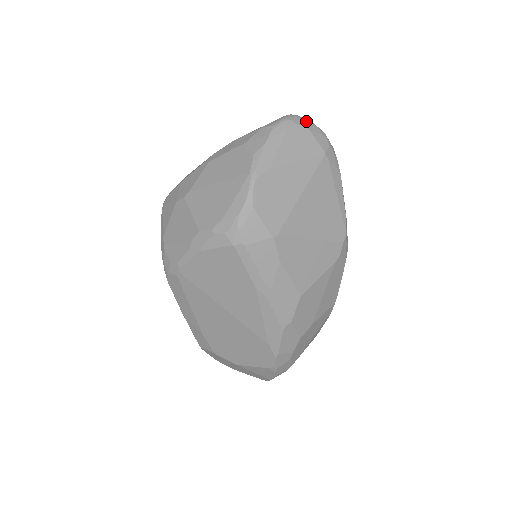
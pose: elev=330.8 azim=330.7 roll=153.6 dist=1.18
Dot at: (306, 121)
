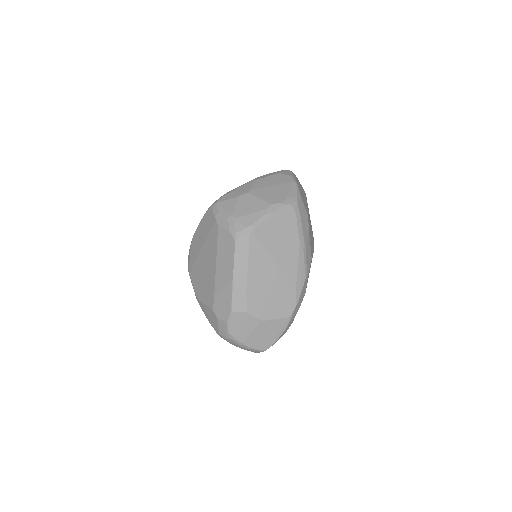
Dot at: occluded
